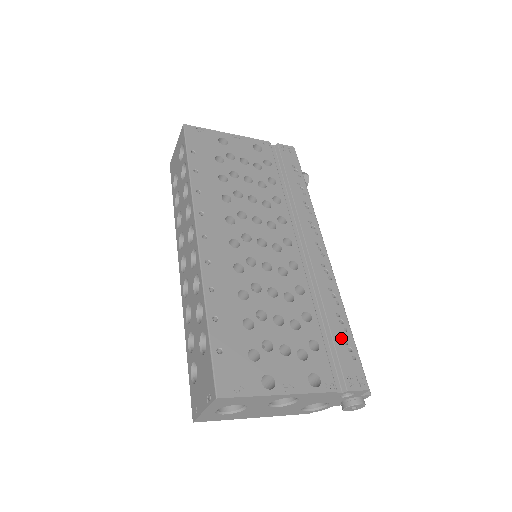
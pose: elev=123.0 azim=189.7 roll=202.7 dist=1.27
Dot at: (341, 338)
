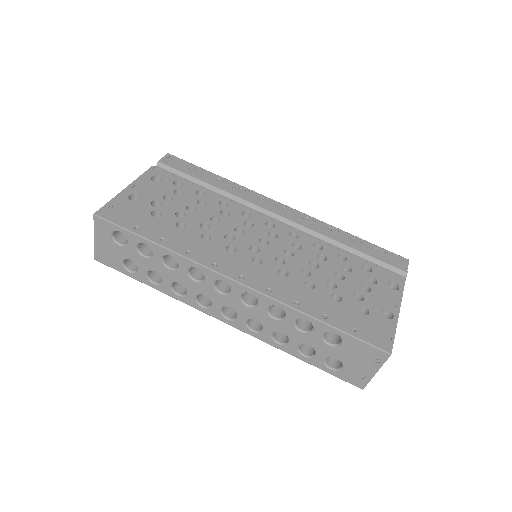
Dot at: (366, 249)
